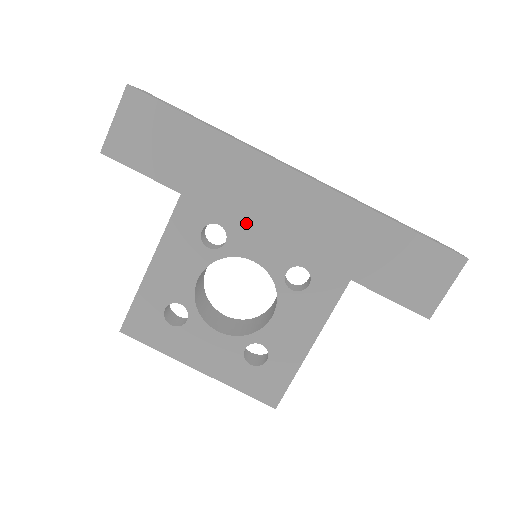
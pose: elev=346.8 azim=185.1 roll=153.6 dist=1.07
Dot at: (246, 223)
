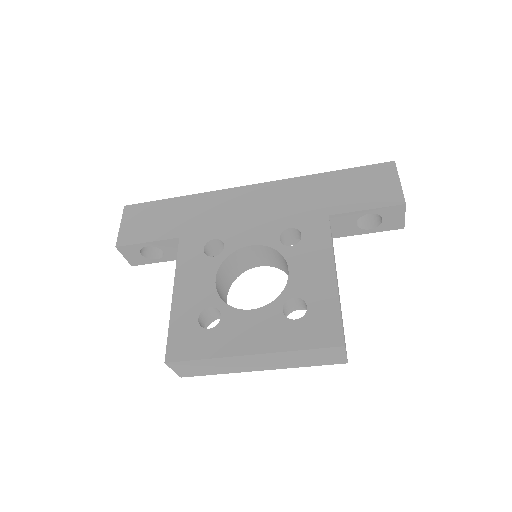
Dot at: (233, 228)
